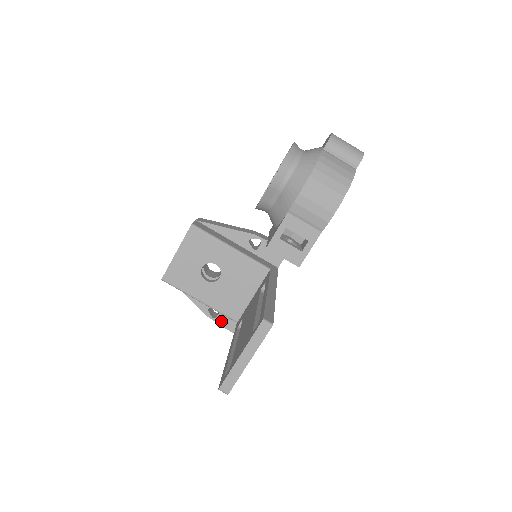
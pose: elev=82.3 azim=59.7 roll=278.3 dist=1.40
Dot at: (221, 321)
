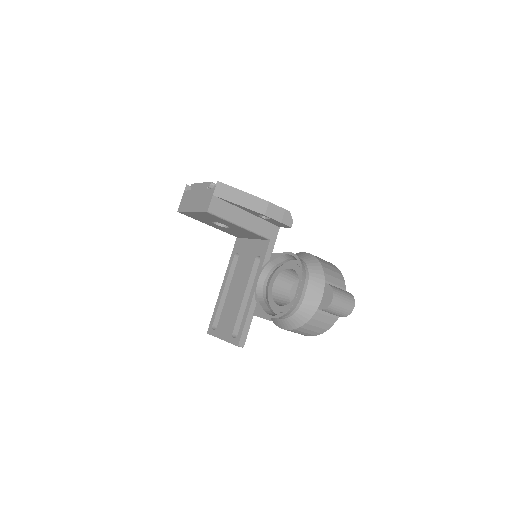
Dot at: occluded
